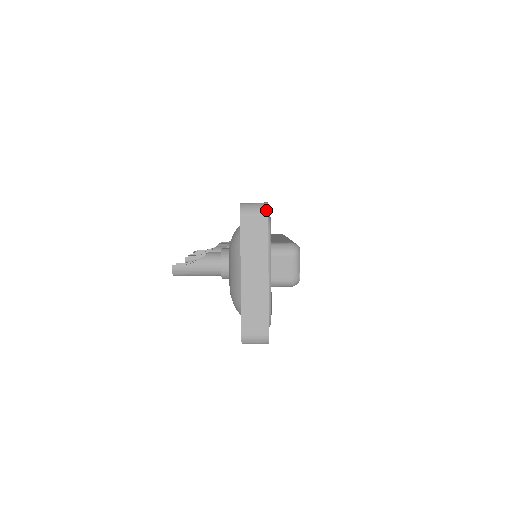
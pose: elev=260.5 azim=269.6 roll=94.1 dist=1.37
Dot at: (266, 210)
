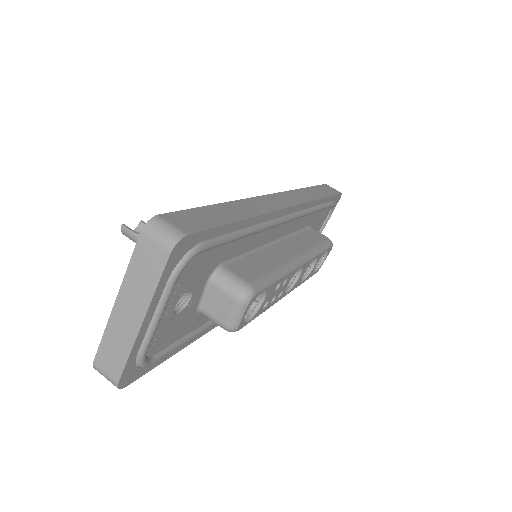
Dot at: (172, 246)
